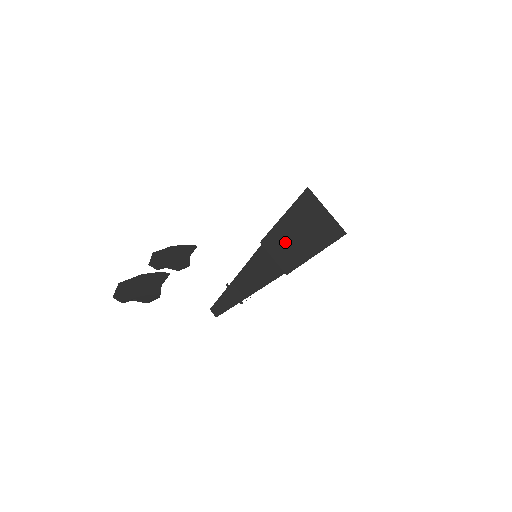
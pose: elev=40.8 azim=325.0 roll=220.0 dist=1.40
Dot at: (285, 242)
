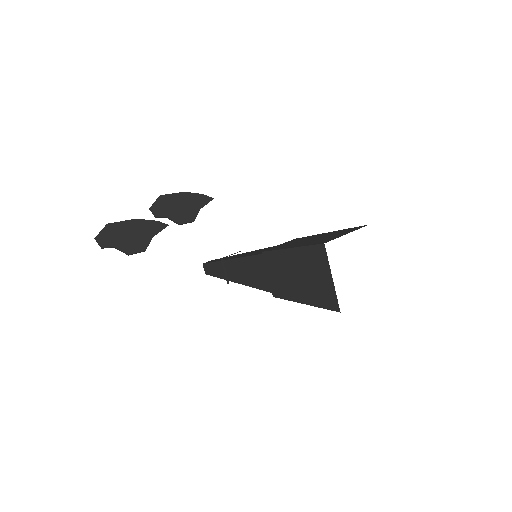
Dot at: (283, 271)
